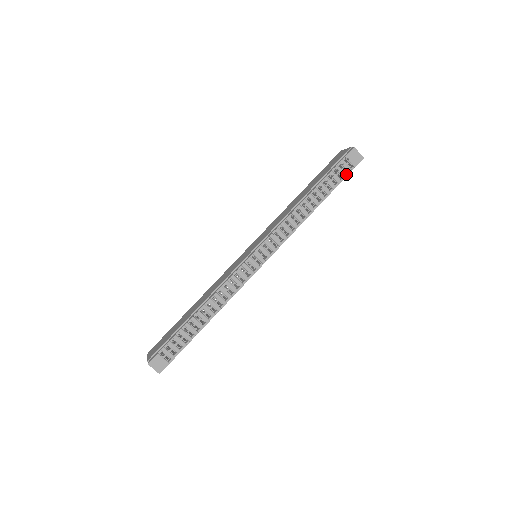
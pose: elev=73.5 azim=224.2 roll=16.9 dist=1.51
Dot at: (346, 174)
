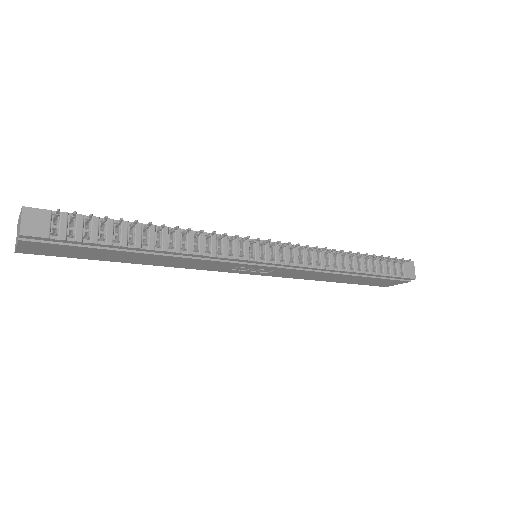
Dot at: (394, 275)
